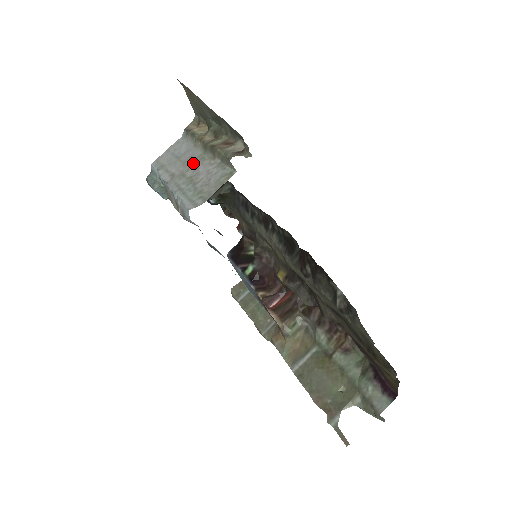
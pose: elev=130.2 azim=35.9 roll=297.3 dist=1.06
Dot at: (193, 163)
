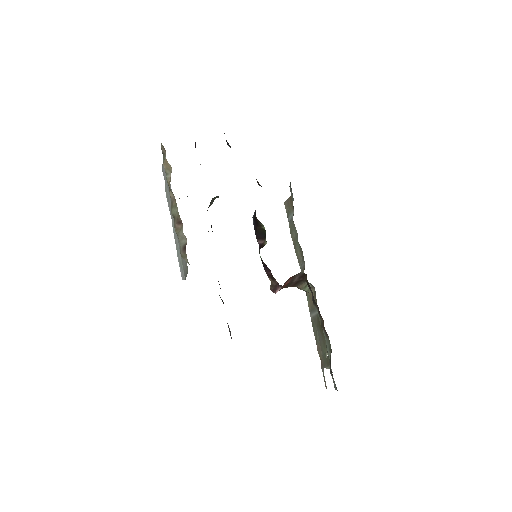
Dot at: occluded
